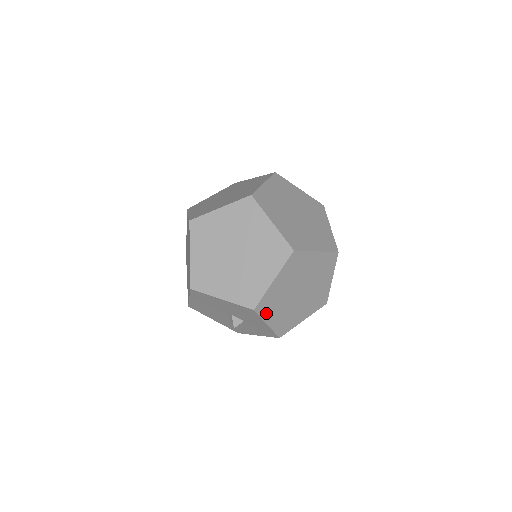
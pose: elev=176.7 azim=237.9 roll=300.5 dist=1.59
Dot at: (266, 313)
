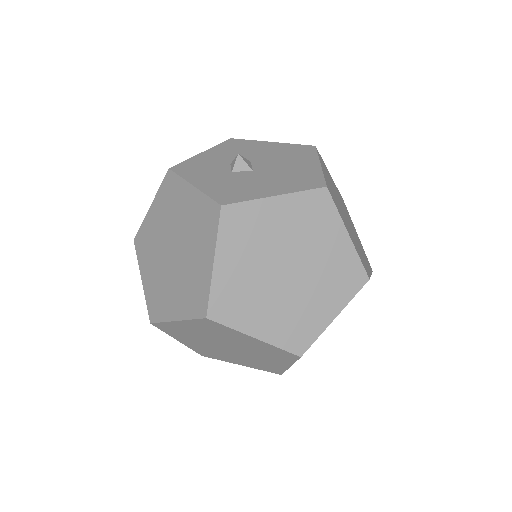
Dot at: occluded
